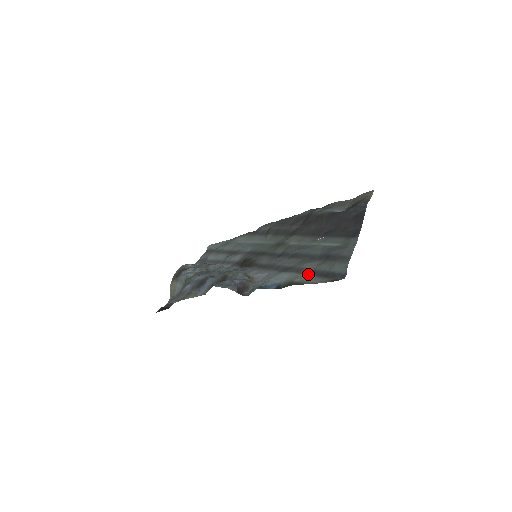
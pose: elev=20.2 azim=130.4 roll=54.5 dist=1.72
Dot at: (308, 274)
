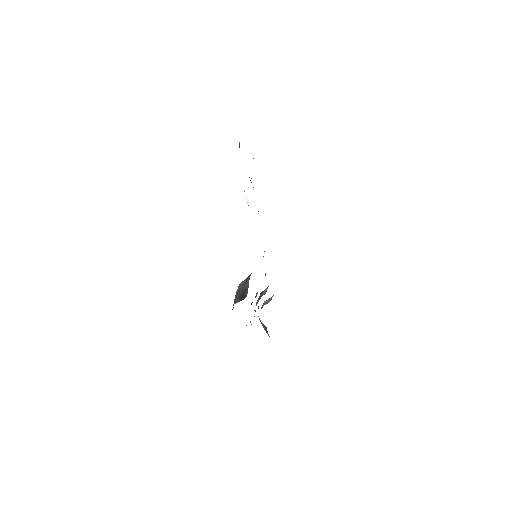
Dot at: occluded
